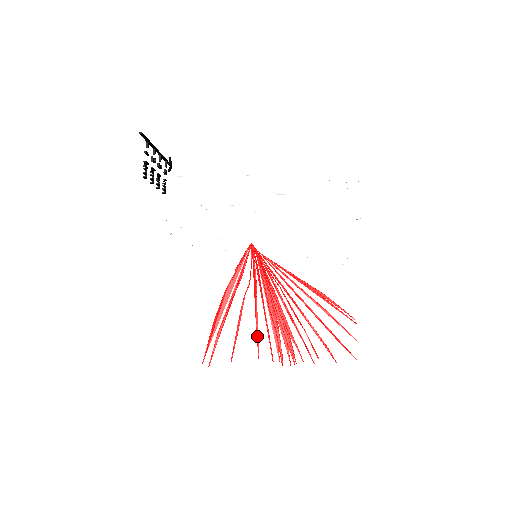
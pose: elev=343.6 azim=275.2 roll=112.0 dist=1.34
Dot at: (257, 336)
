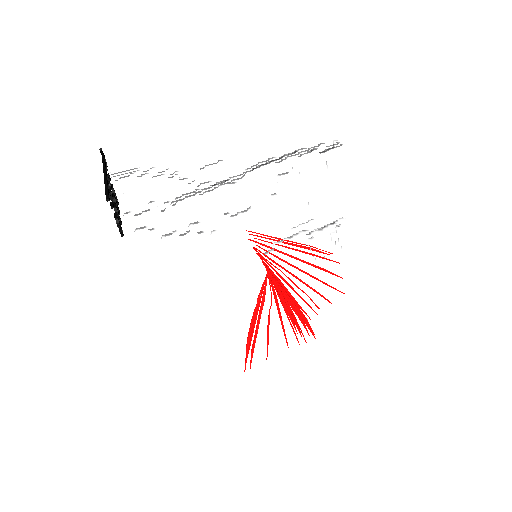
Dot at: (285, 335)
